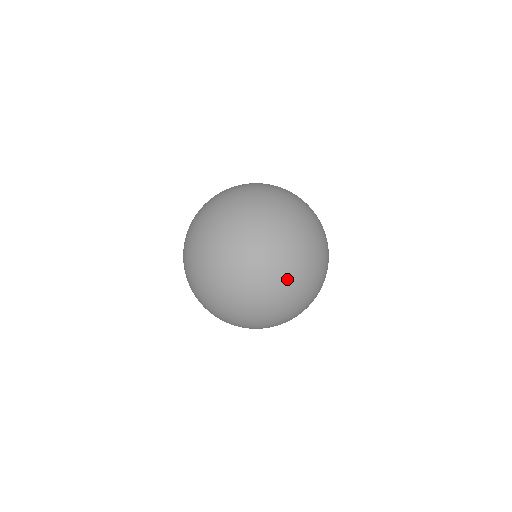
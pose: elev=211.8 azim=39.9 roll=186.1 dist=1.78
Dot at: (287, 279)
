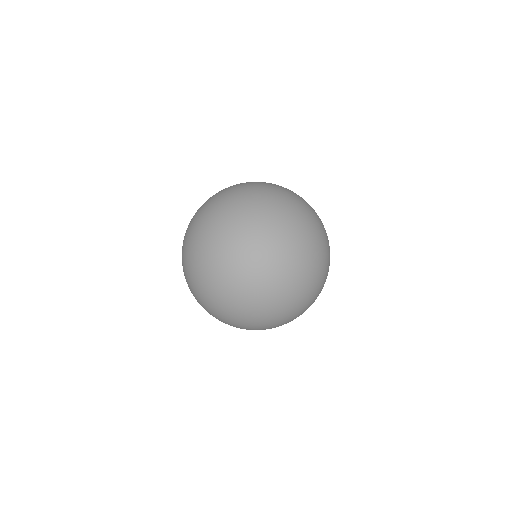
Dot at: (253, 268)
